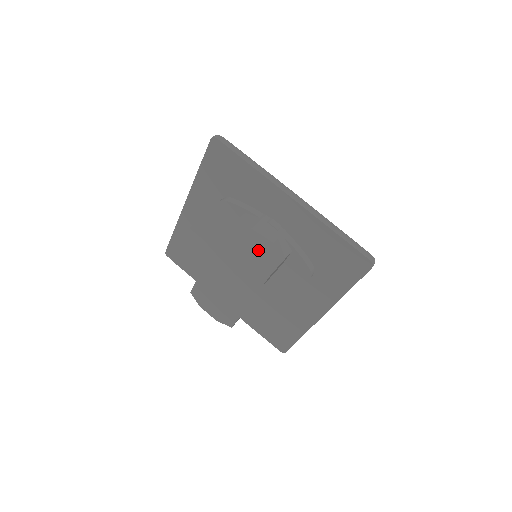
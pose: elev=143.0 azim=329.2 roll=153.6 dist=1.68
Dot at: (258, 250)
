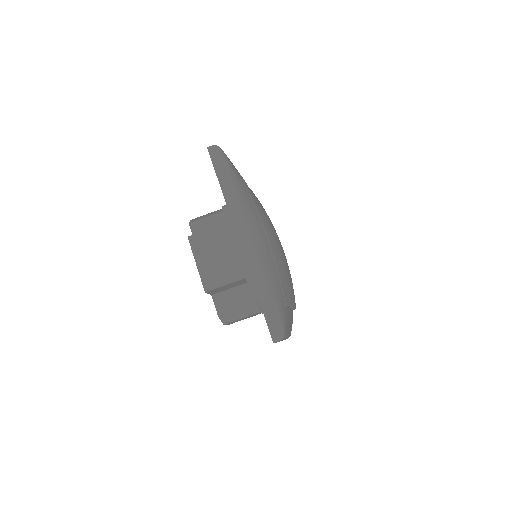
Dot at: occluded
